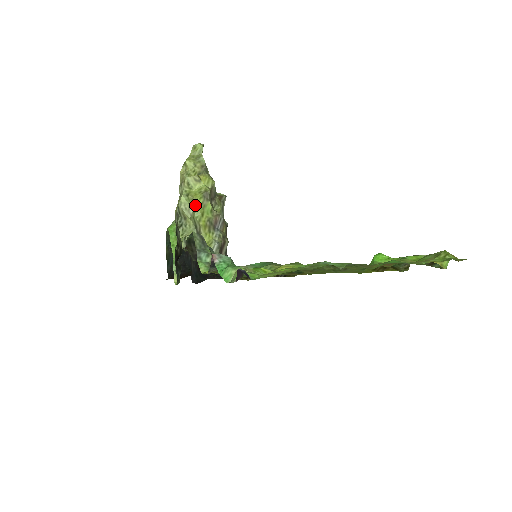
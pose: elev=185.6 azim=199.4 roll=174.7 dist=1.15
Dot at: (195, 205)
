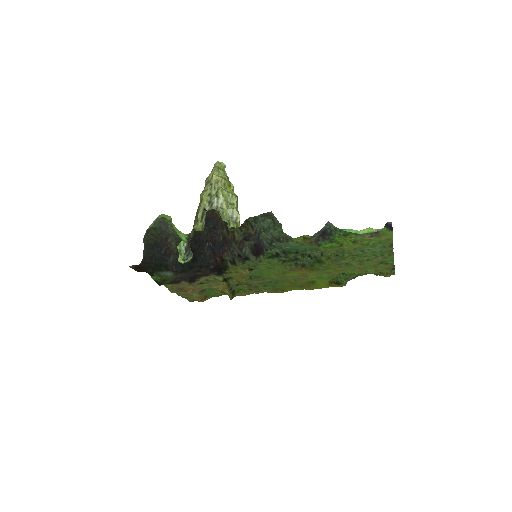
Dot at: (235, 200)
